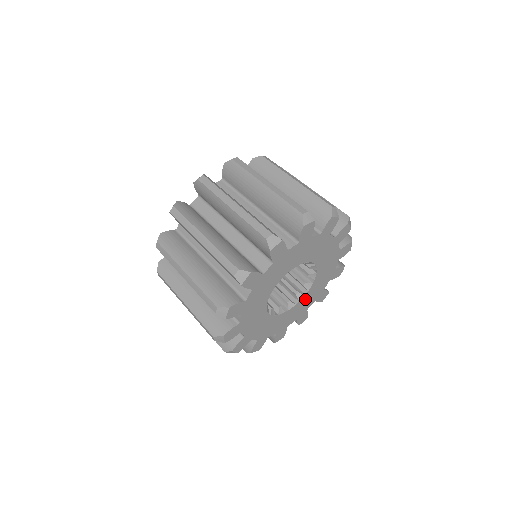
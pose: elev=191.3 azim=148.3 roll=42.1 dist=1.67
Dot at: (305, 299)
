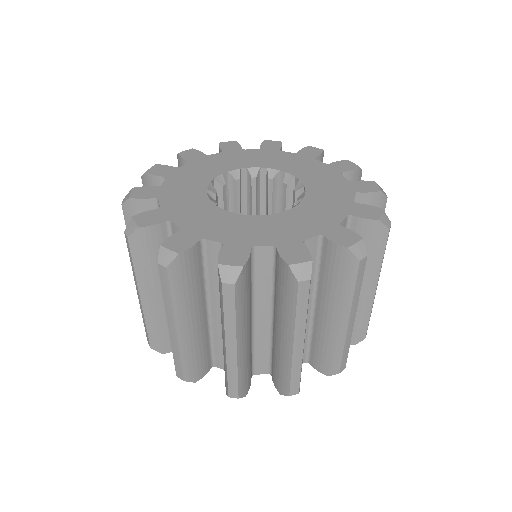
Dot at: occluded
